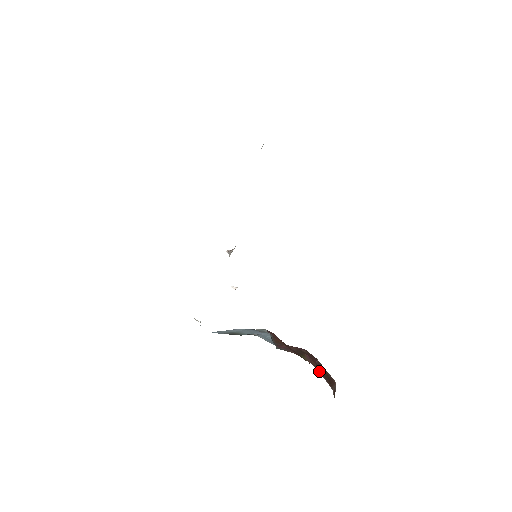
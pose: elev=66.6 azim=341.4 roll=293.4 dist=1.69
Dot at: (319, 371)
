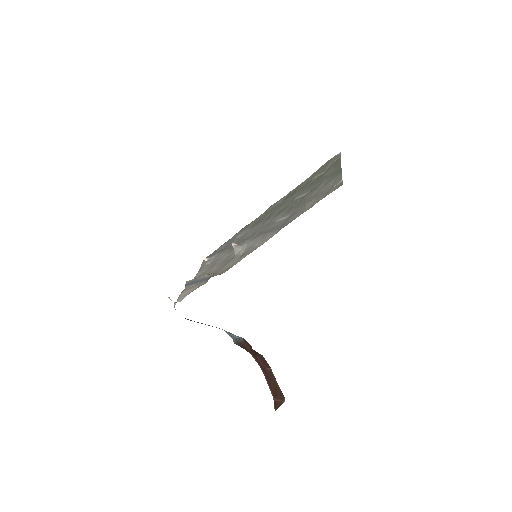
Dot at: (265, 375)
